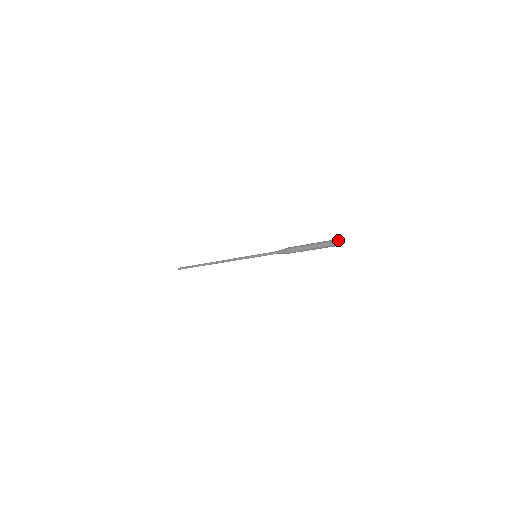
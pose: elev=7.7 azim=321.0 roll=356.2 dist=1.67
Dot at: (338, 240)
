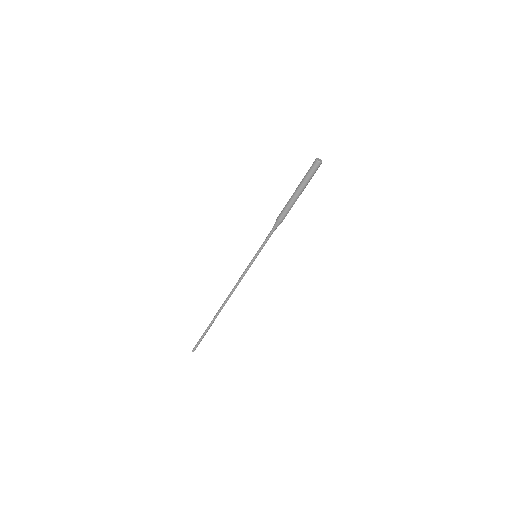
Dot at: (316, 158)
